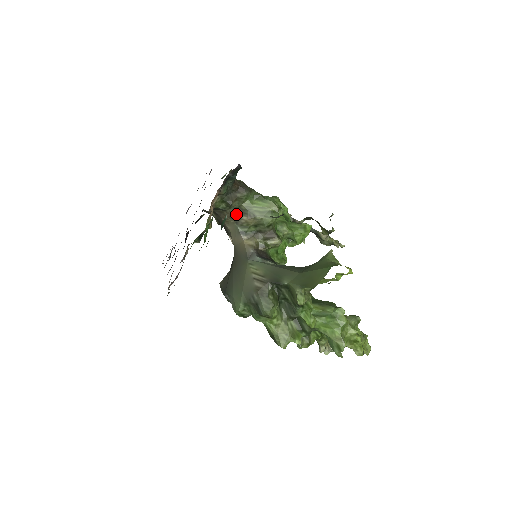
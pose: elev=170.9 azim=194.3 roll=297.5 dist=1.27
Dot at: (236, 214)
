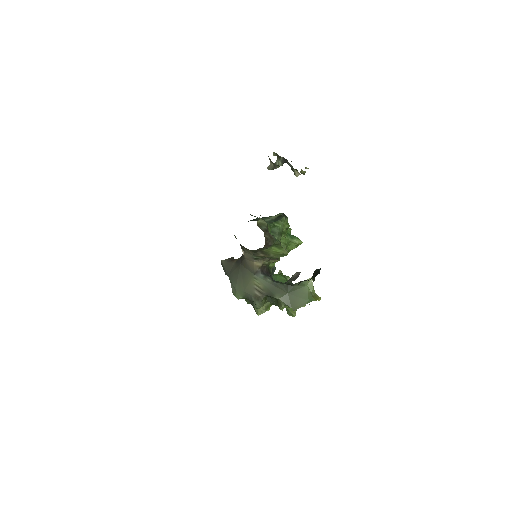
Dot at: occluded
